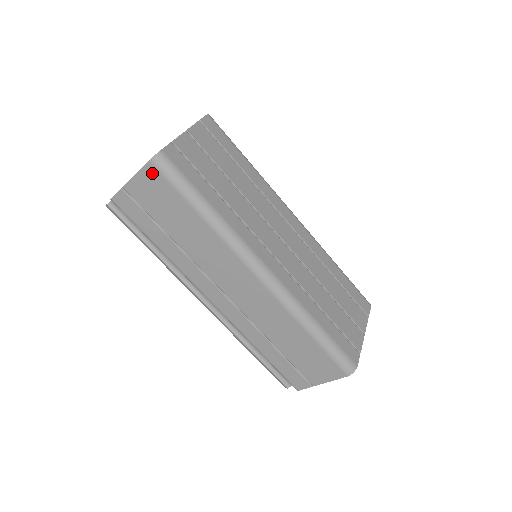
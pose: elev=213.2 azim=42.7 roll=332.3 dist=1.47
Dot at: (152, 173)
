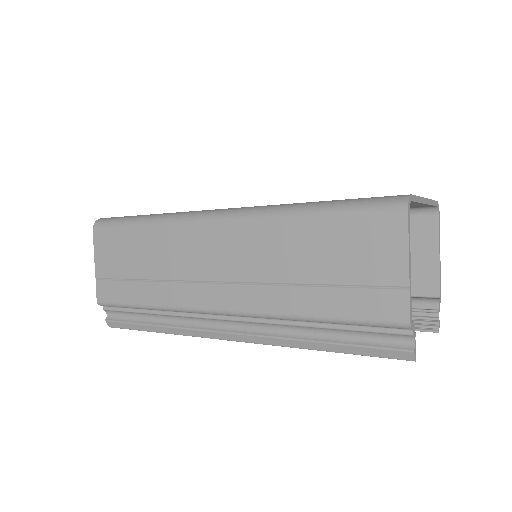
Dot at: (100, 236)
